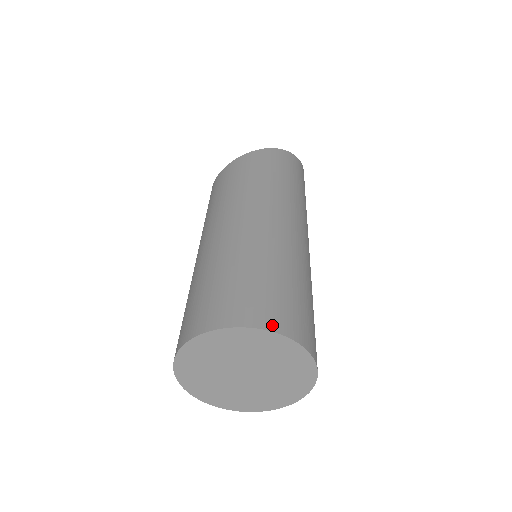
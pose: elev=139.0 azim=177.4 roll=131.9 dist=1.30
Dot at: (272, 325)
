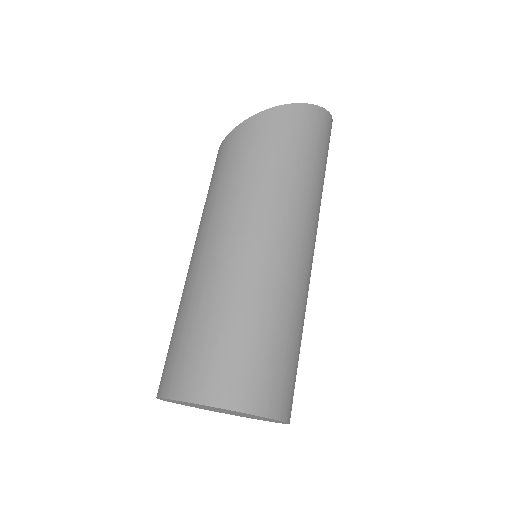
Dot at: (213, 398)
